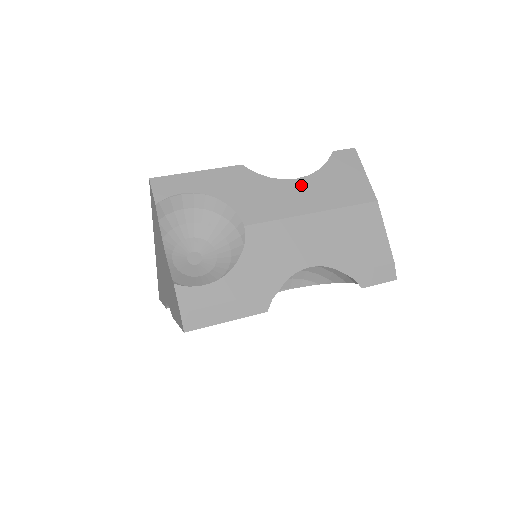
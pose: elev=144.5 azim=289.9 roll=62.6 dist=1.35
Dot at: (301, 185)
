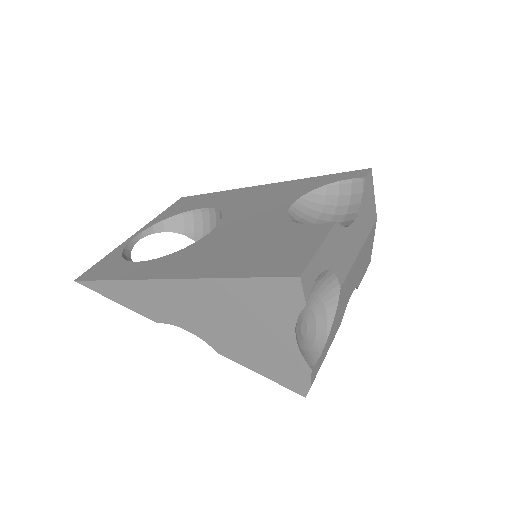
Dot at: (357, 225)
